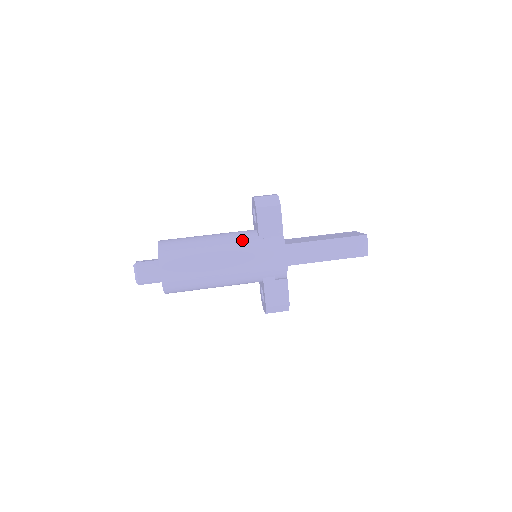
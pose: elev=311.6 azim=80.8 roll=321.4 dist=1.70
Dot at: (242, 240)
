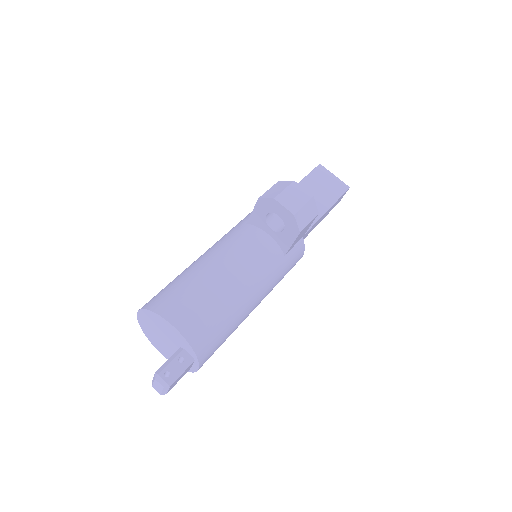
Dot at: (271, 269)
